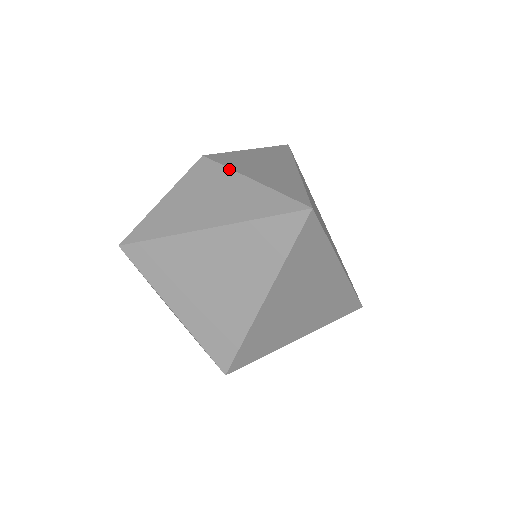
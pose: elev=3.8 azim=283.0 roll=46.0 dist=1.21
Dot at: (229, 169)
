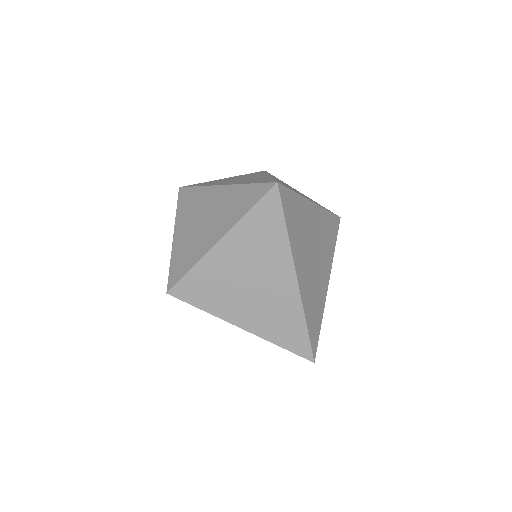
Dot at: (267, 173)
